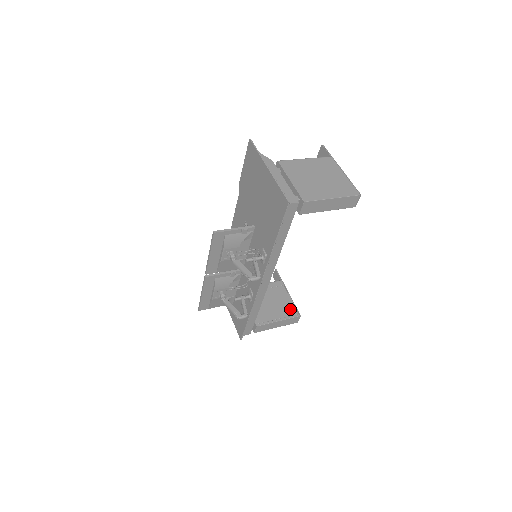
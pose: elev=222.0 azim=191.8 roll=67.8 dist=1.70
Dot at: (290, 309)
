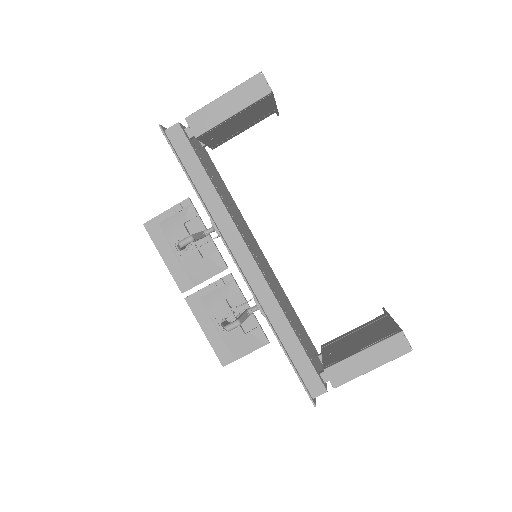
Dot at: (386, 332)
